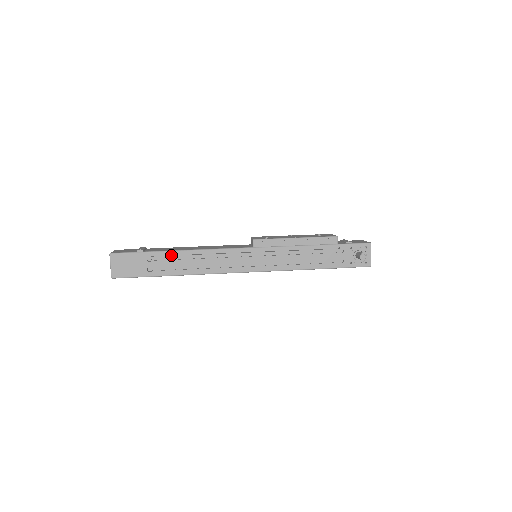
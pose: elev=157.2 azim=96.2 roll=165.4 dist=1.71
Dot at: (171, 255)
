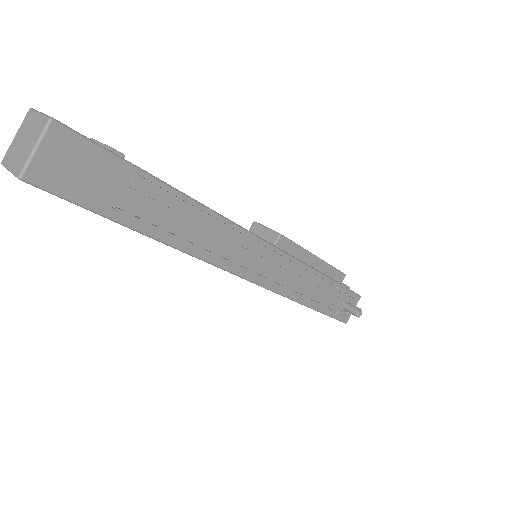
Dot at: (166, 195)
